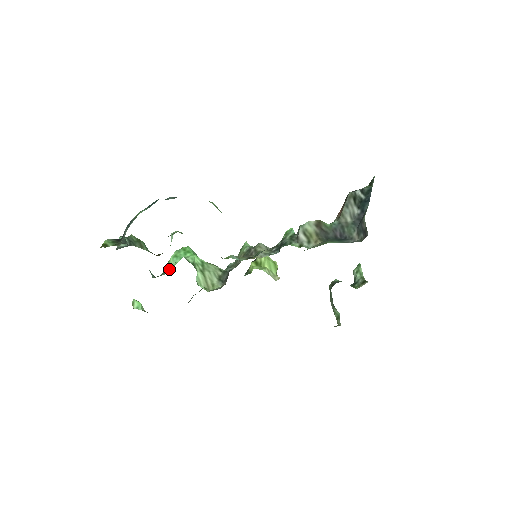
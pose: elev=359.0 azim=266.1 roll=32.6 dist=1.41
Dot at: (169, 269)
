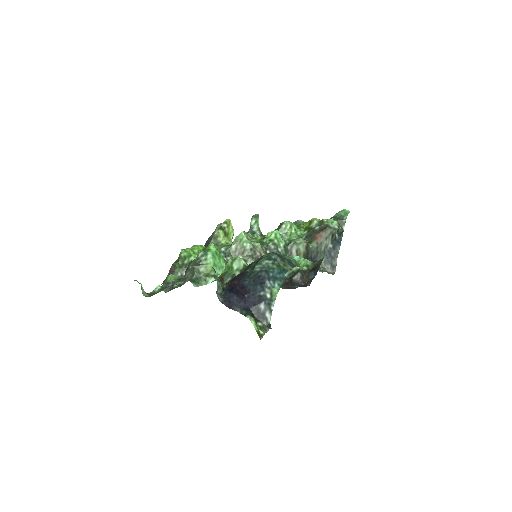
Dot at: (208, 278)
